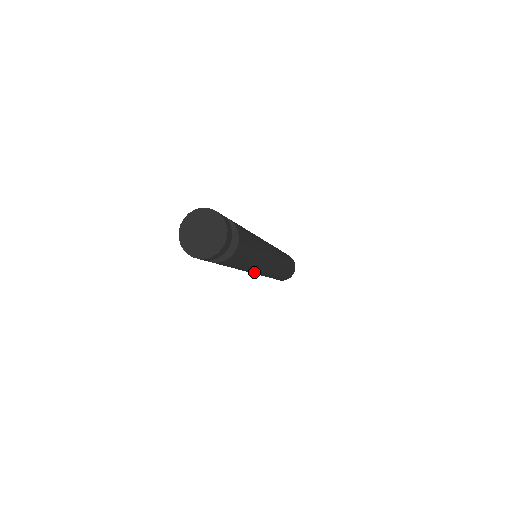
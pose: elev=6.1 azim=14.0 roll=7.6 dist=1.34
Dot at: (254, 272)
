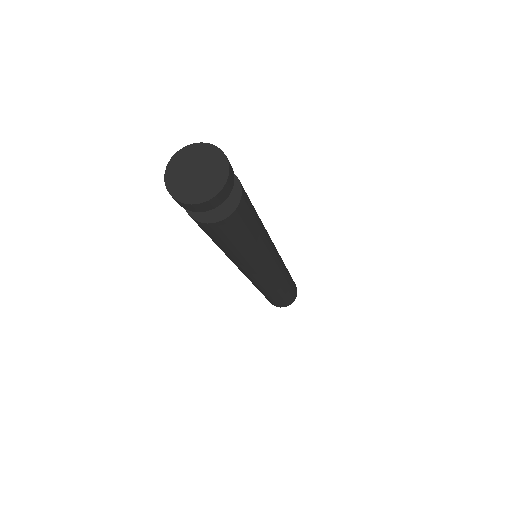
Dot at: (239, 268)
